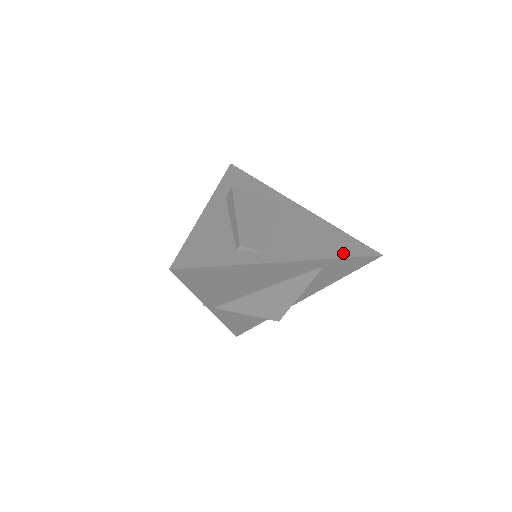
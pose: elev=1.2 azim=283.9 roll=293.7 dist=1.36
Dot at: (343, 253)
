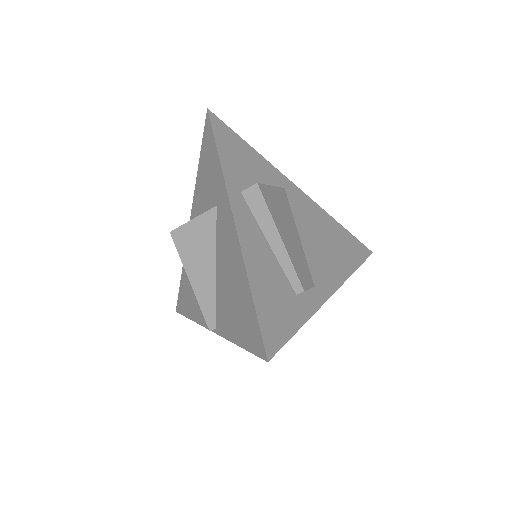
Dot at: (355, 261)
